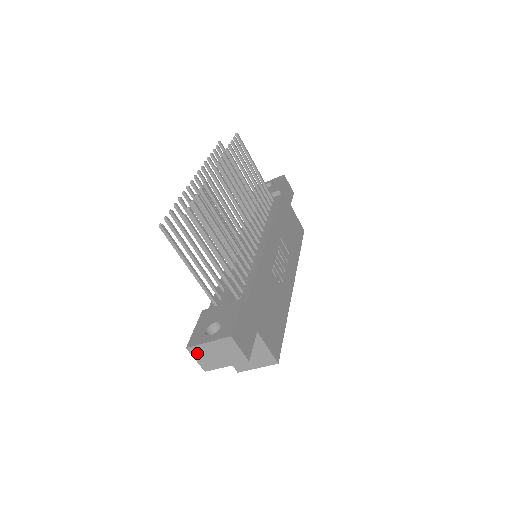
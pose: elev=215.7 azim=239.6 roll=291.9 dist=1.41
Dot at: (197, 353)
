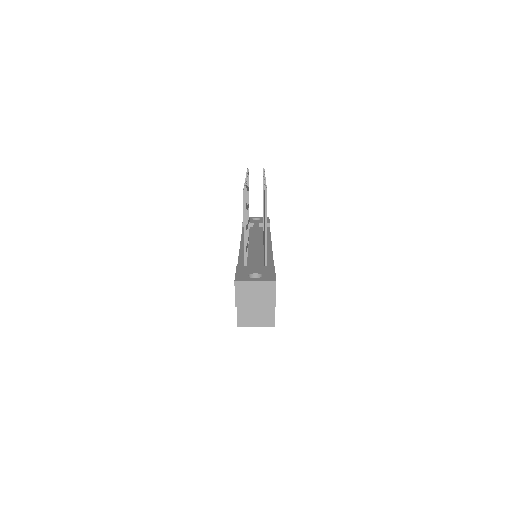
Dot at: (240, 288)
